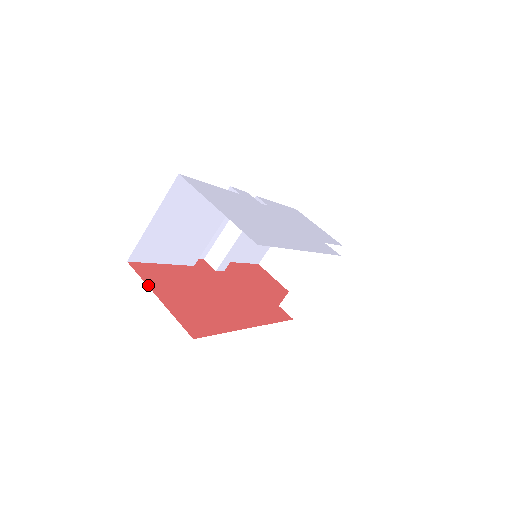
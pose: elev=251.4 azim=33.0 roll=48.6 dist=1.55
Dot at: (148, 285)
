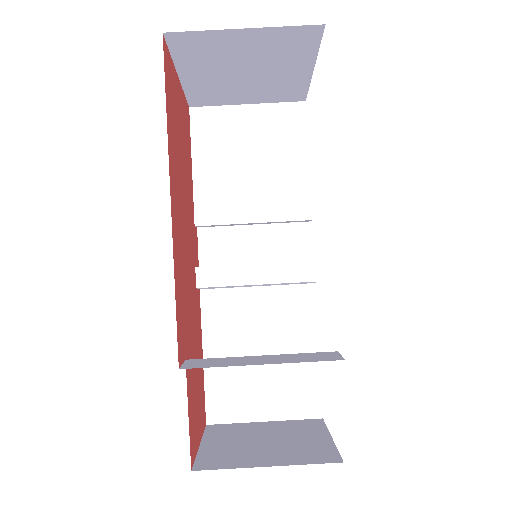
Dot at: (182, 89)
